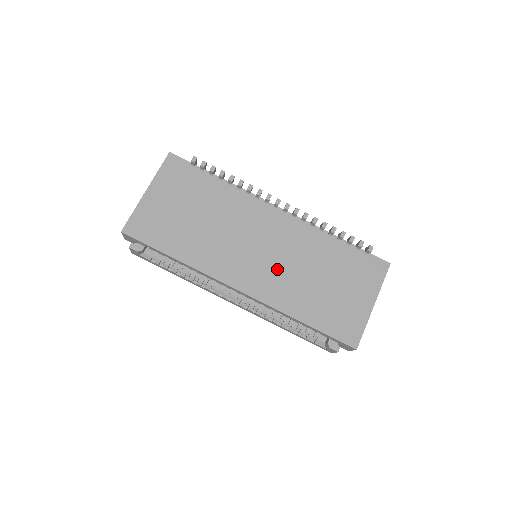
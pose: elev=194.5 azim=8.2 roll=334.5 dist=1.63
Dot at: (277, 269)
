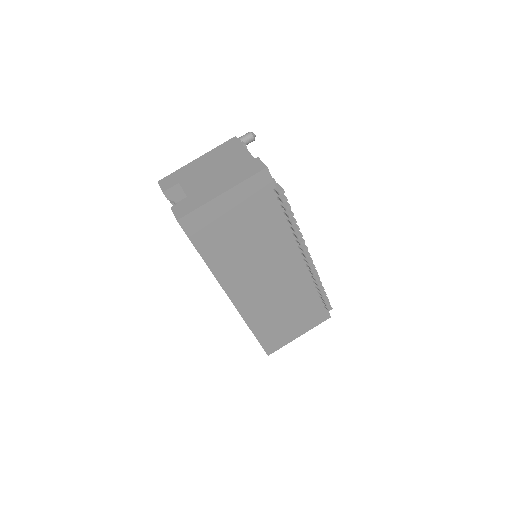
Dot at: (266, 295)
